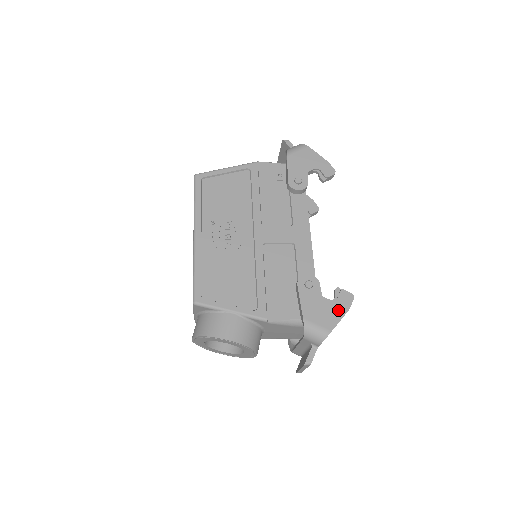
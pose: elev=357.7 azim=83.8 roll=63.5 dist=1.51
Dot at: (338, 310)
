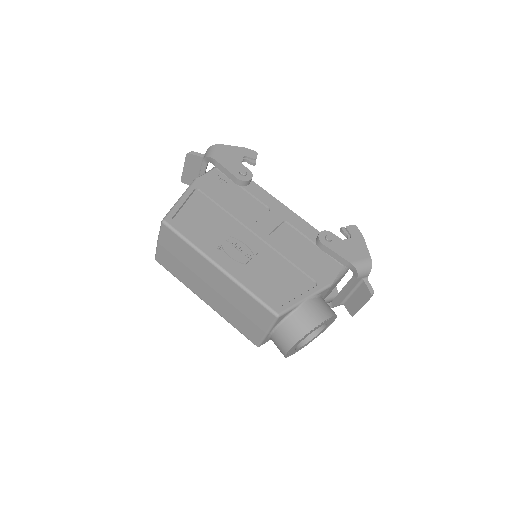
Dot at: (359, 241)
